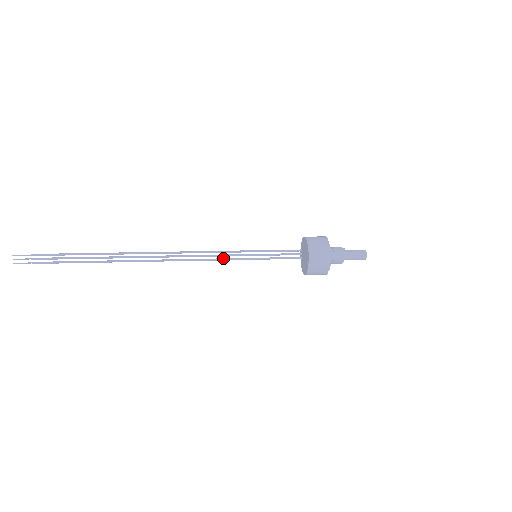
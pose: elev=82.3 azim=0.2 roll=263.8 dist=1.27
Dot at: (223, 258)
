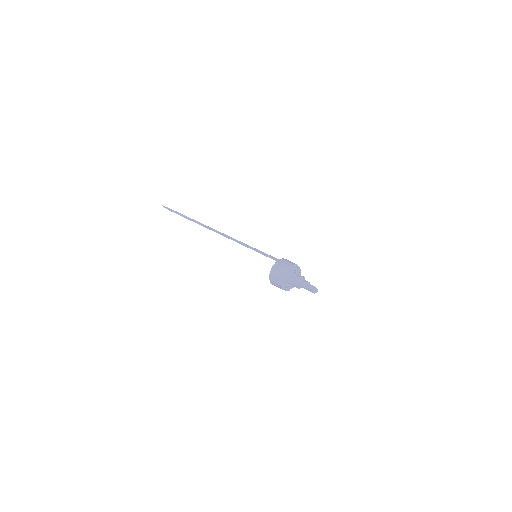
Dot at: (244, 245)
